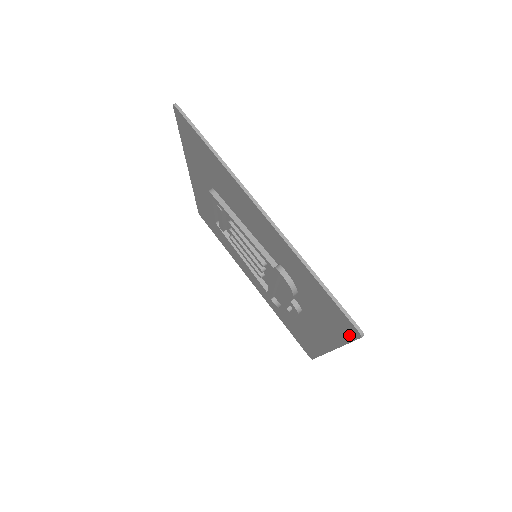
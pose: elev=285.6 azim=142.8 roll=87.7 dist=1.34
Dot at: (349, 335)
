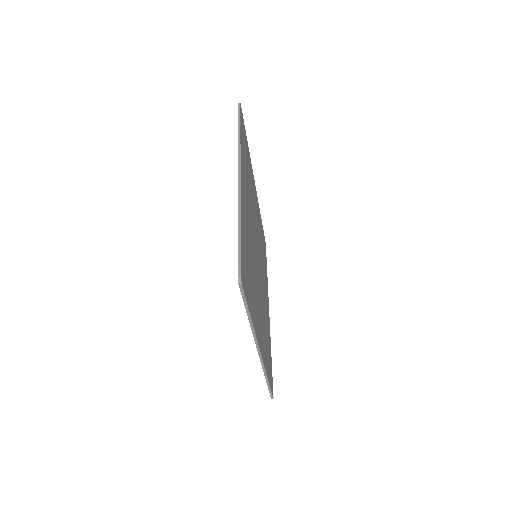
Dot at: occluded
